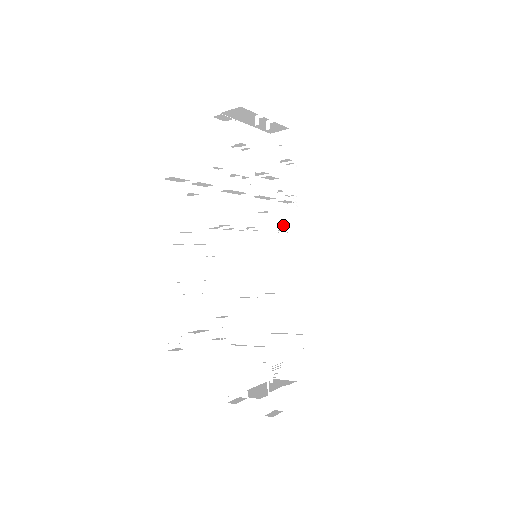
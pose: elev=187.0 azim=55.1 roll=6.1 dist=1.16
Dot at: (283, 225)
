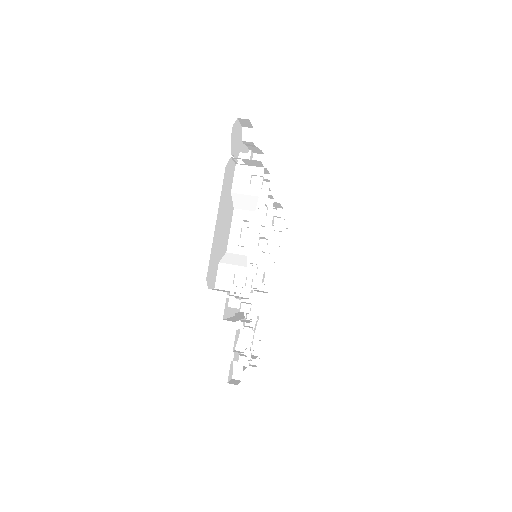
Dot at: (262, 206)
